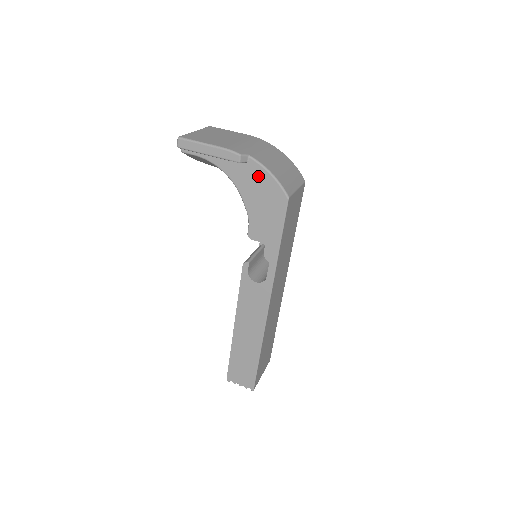
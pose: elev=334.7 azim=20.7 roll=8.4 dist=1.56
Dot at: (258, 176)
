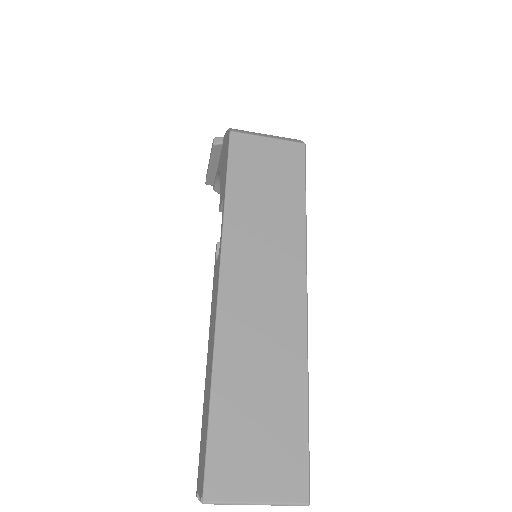
Dot at: (224, 144)
